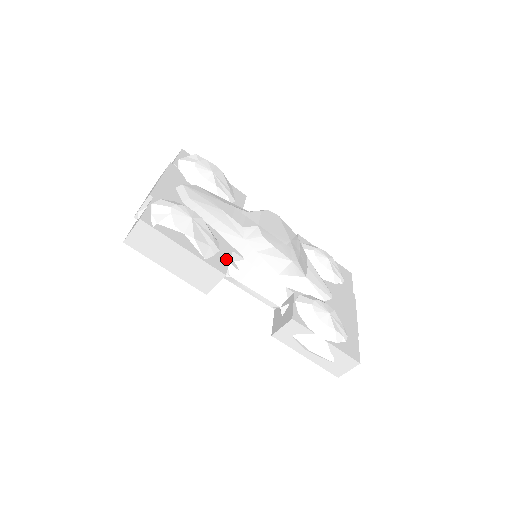
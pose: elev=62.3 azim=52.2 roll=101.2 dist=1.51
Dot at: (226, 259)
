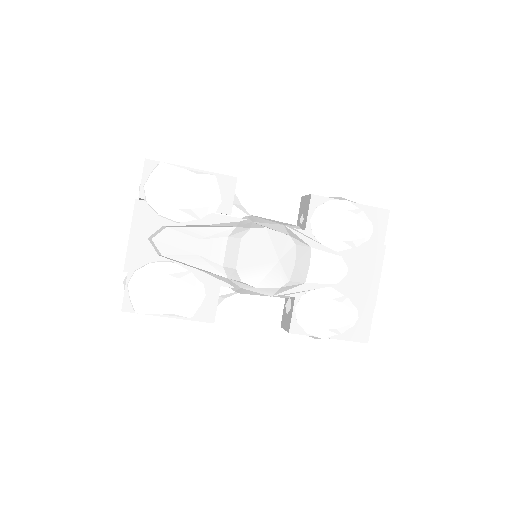
Dot at: (213, 302)
